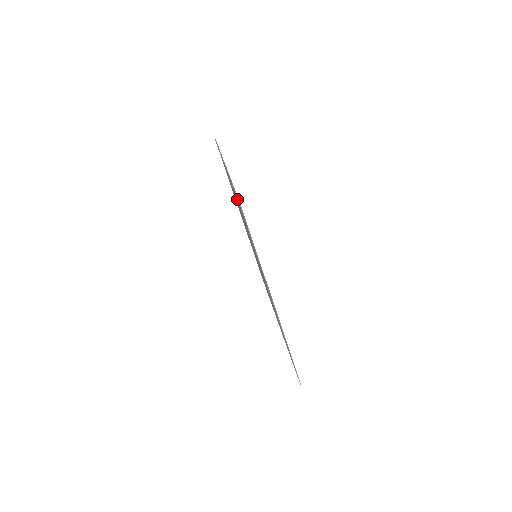
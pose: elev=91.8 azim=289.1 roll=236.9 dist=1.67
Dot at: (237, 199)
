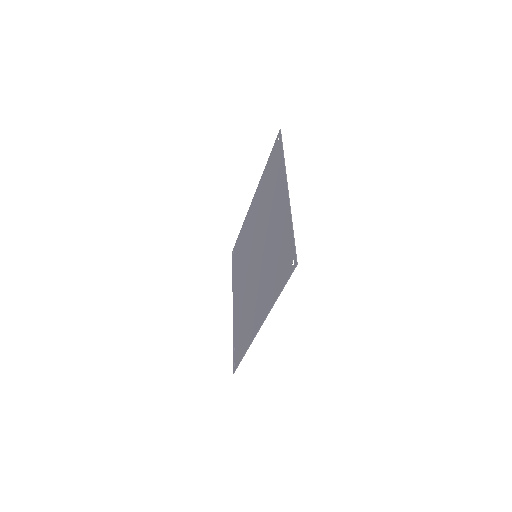
Dot at: (292, 248)
